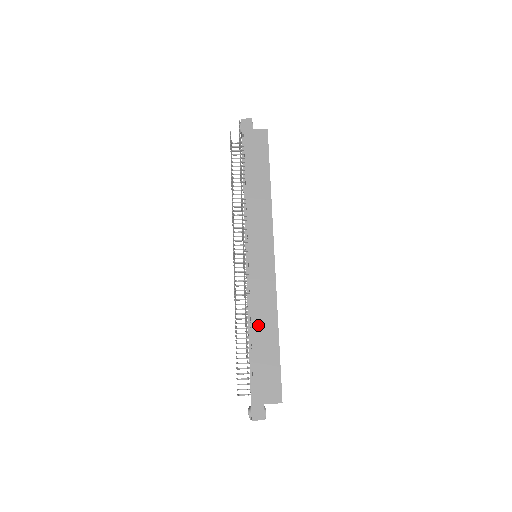
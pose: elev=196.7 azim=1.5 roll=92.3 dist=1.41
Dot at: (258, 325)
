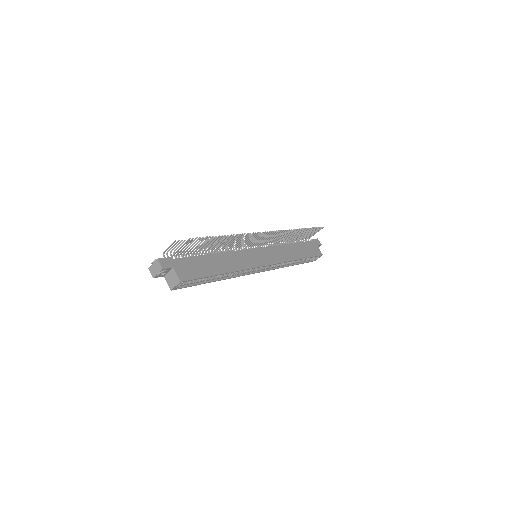
Dot at: (221, 258)
